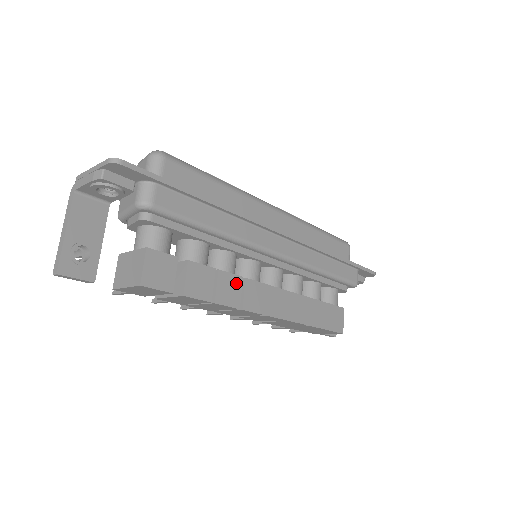
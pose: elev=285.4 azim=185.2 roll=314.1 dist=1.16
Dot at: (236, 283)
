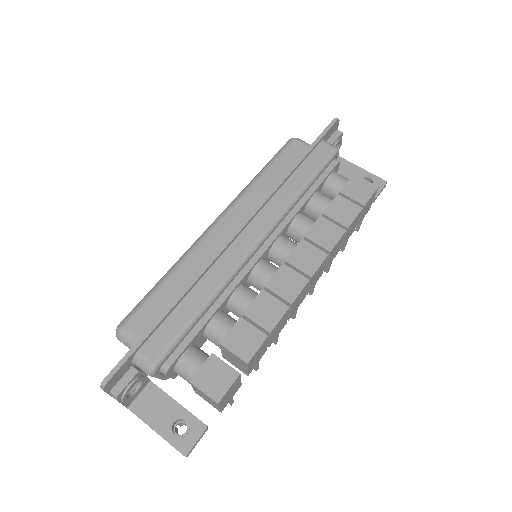
Dot at: (264, 300)
